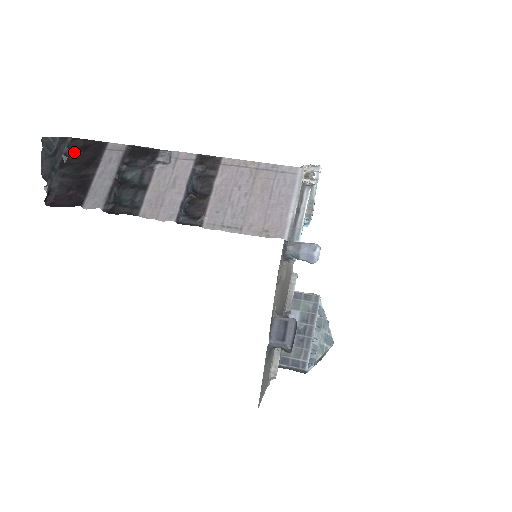
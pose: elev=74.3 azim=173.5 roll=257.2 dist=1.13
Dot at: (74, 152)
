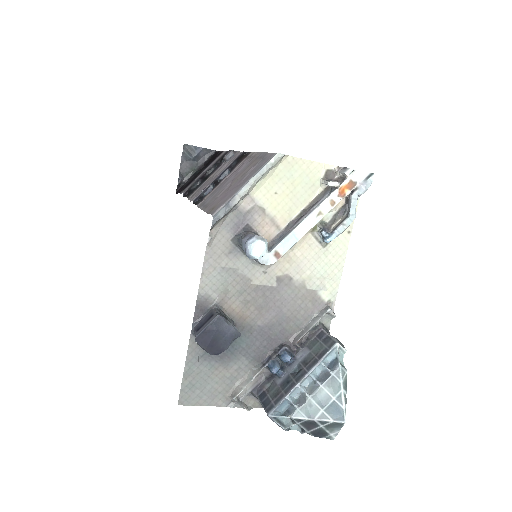
Dot at: (210, 160)
